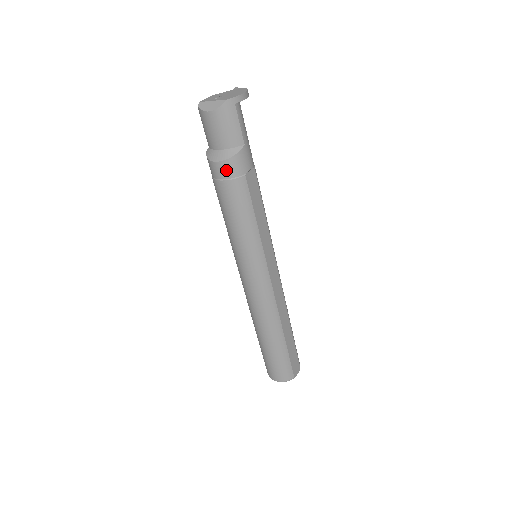
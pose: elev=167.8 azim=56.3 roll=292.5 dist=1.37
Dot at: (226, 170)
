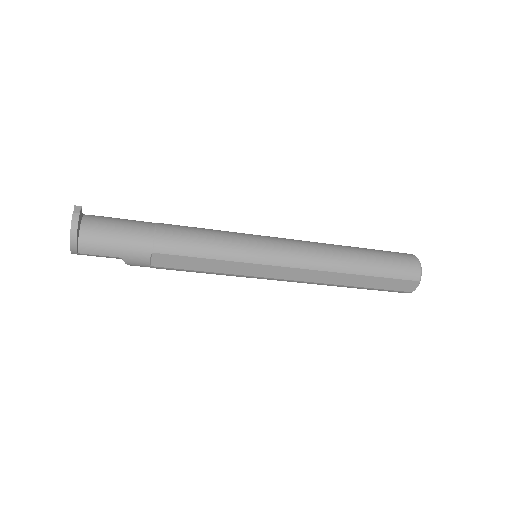
Dot at: occluded
